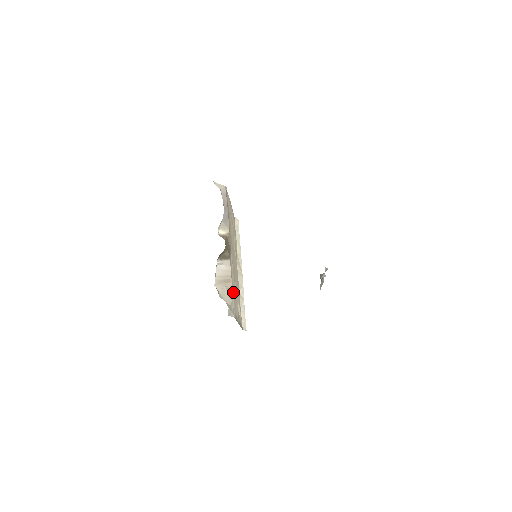
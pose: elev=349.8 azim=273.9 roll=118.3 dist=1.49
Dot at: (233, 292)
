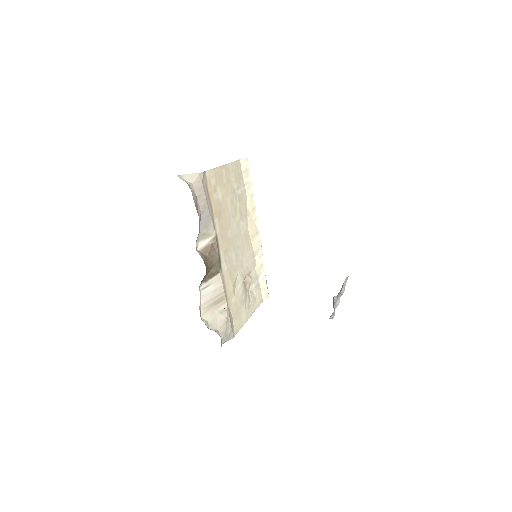
Dot at: (231, 304)
